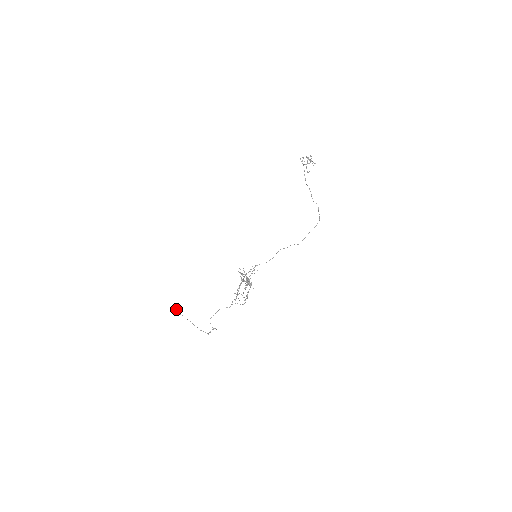
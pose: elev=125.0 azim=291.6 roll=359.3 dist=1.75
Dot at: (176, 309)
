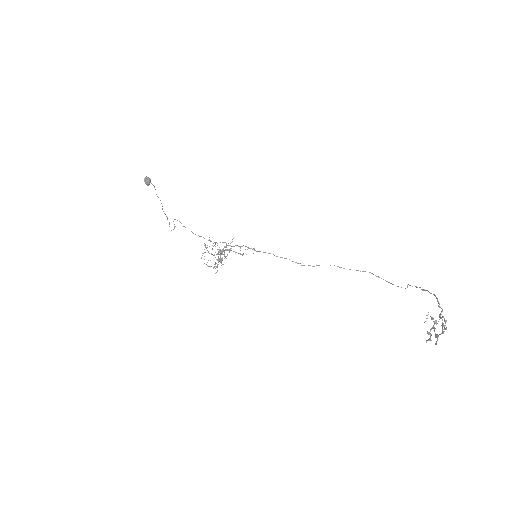
Dot at: (149, 183)
